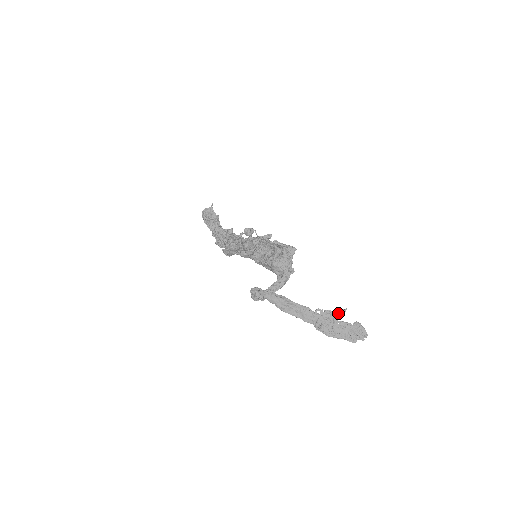
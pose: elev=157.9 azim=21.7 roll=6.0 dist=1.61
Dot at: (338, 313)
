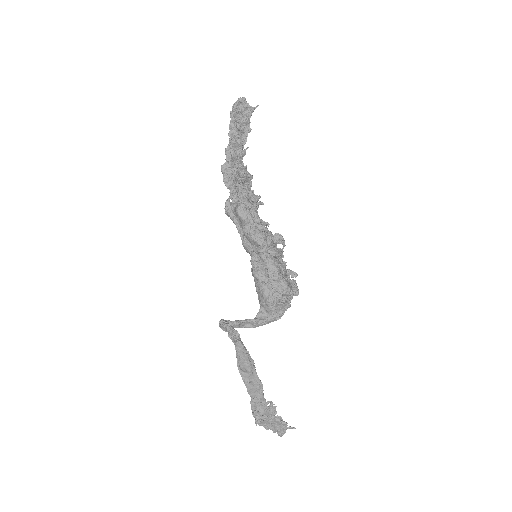
Dot at: occluded
